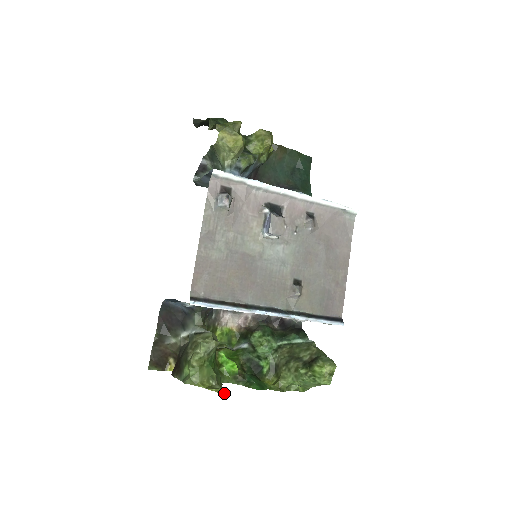
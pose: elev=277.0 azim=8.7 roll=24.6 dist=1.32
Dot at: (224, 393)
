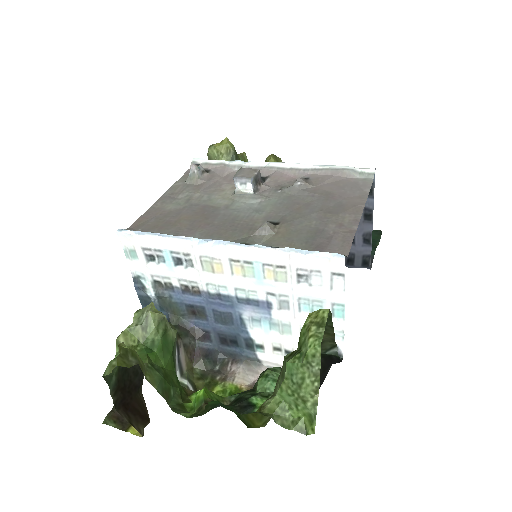
Dot at: (127, 348)
